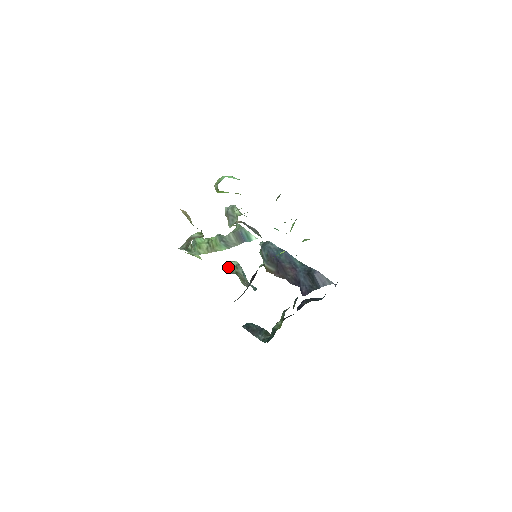
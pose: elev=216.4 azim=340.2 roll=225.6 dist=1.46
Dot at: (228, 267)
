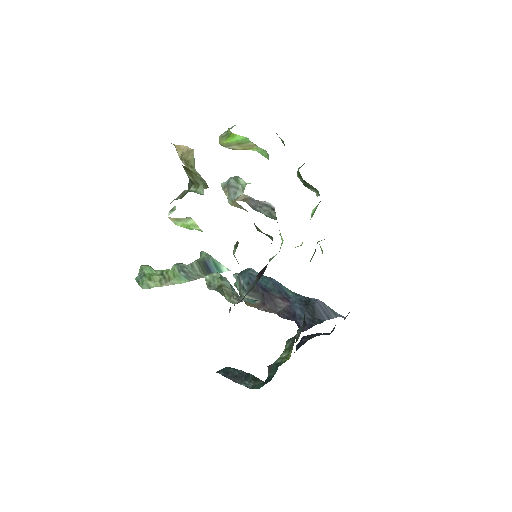
Dot at: (207, 280)
